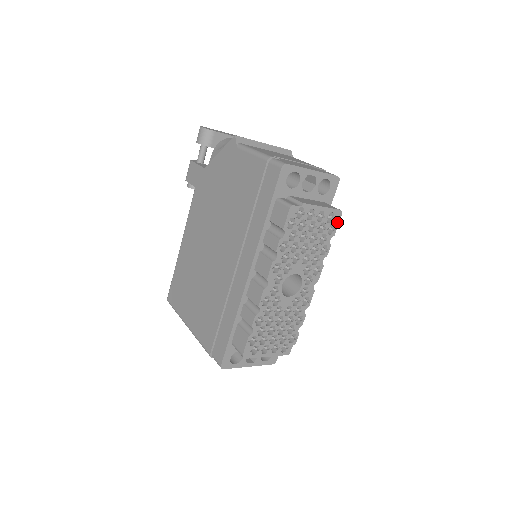
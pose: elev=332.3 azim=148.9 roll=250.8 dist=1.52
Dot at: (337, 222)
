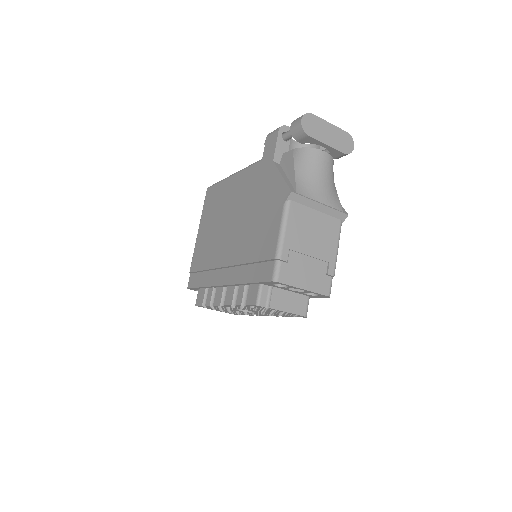
Dot at: occluded
